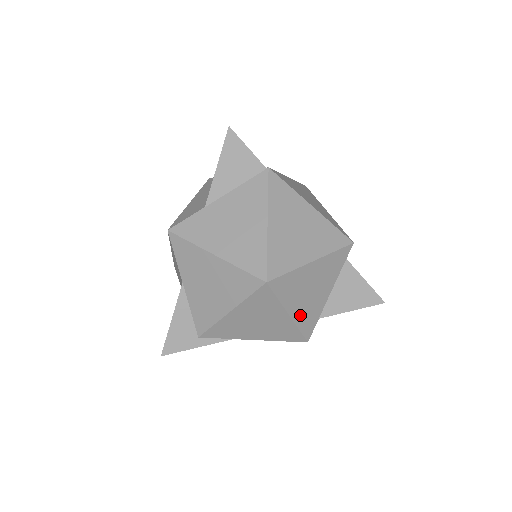
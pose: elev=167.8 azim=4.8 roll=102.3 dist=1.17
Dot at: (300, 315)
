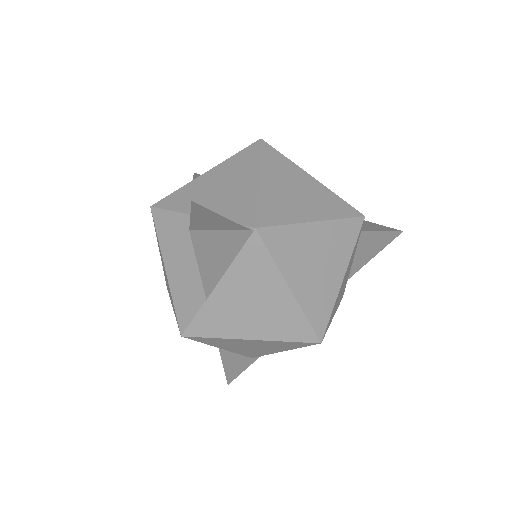
Dot at: (338, 303)
